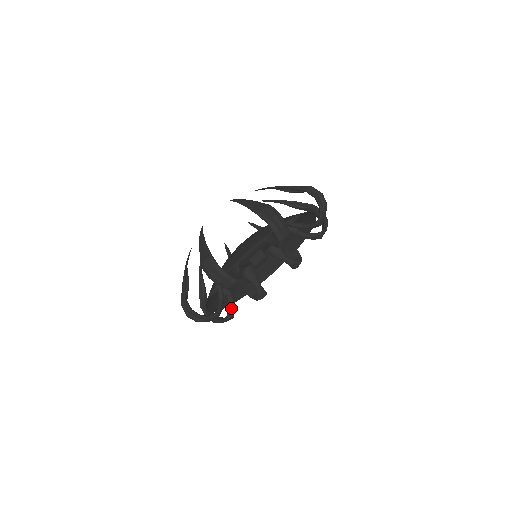
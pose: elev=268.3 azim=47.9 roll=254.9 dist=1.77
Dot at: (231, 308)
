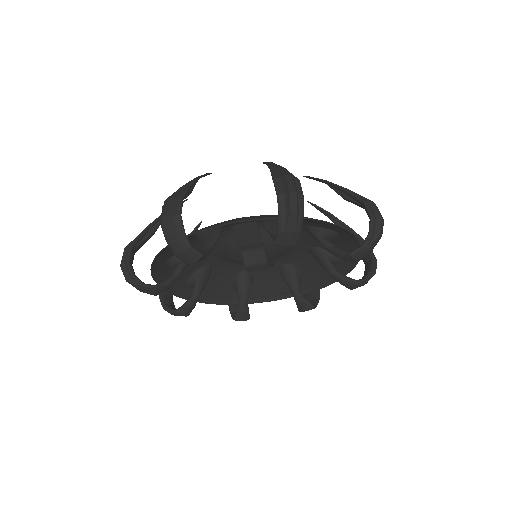
Dot at: (190, 302)
